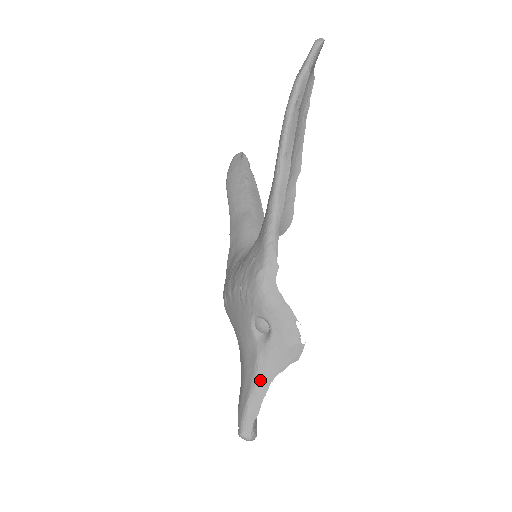
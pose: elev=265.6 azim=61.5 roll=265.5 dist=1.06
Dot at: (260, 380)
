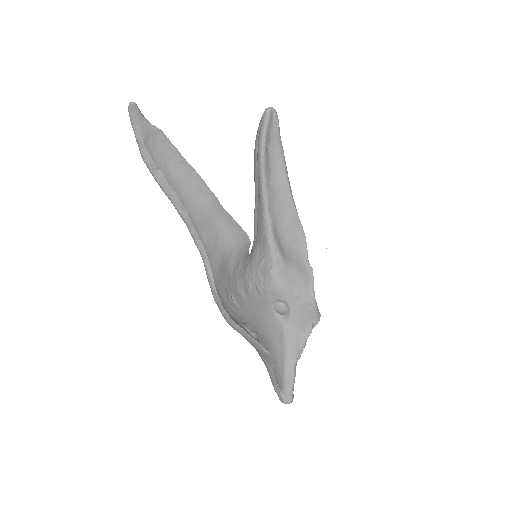
Dot at: (268, 369)
